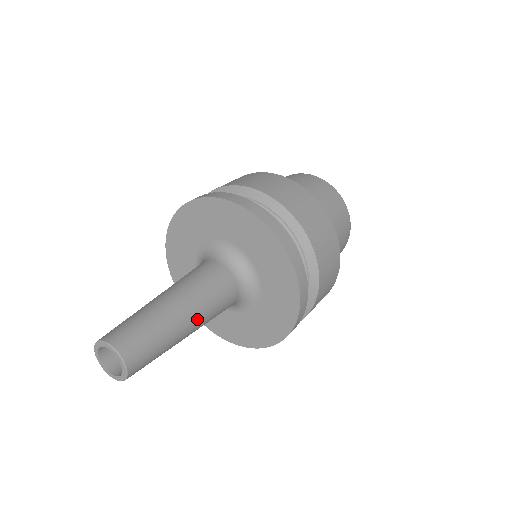
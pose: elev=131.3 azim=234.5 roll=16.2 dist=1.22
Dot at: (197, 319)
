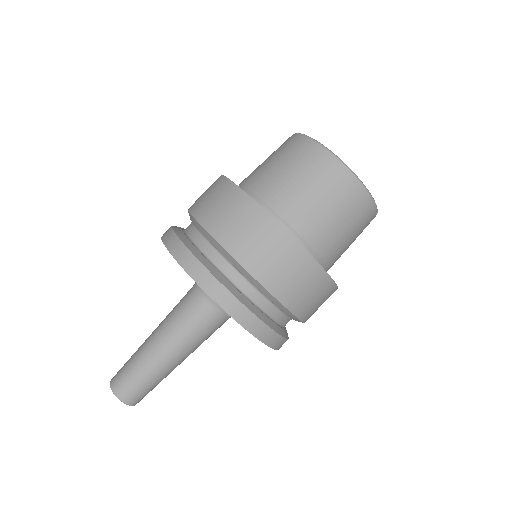
Dot at: (172, 348)
